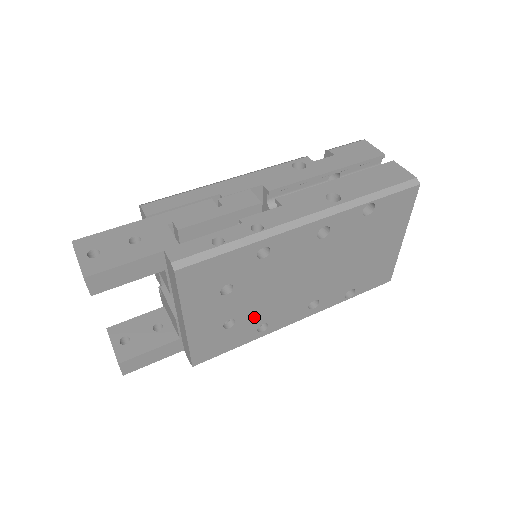
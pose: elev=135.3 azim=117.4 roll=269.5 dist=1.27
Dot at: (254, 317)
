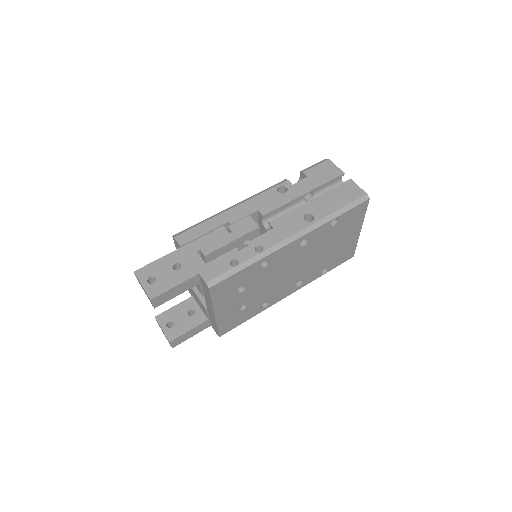
Dot at: (259, 300)
